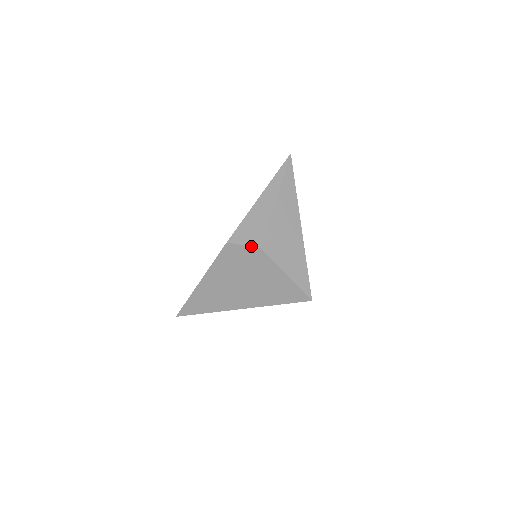
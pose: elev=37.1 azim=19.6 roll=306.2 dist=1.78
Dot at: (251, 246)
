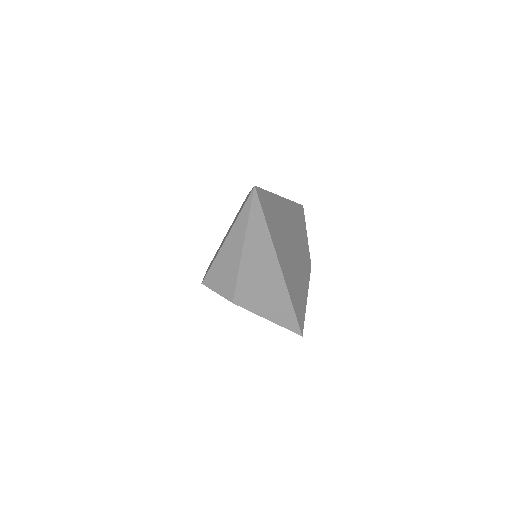
Dot at: occluded
